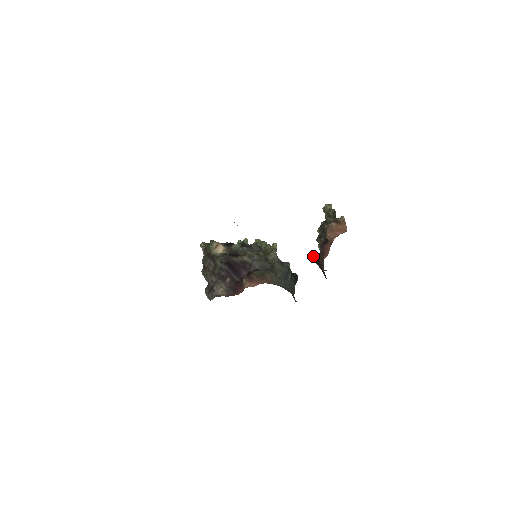
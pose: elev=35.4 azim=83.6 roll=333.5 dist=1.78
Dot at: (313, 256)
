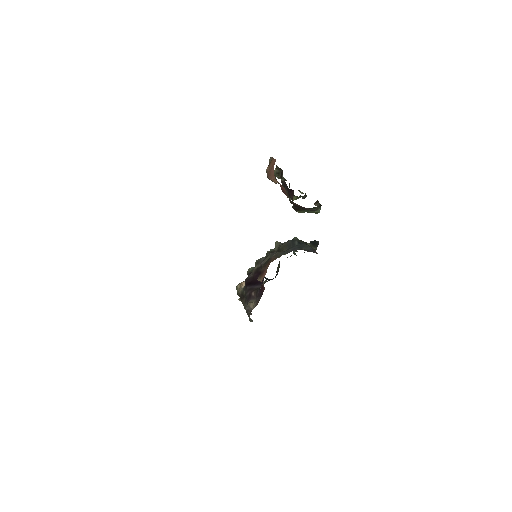
Dot at: occluded
